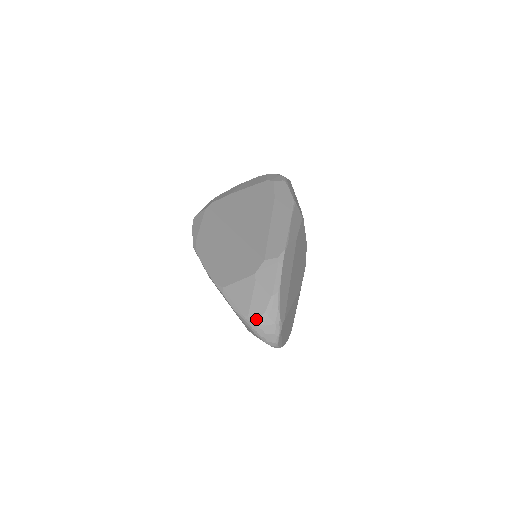
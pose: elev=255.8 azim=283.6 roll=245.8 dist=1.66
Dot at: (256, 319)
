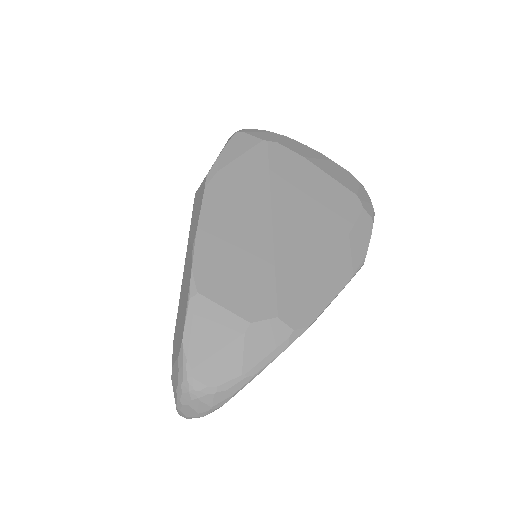
Dot at: (198, 384)
